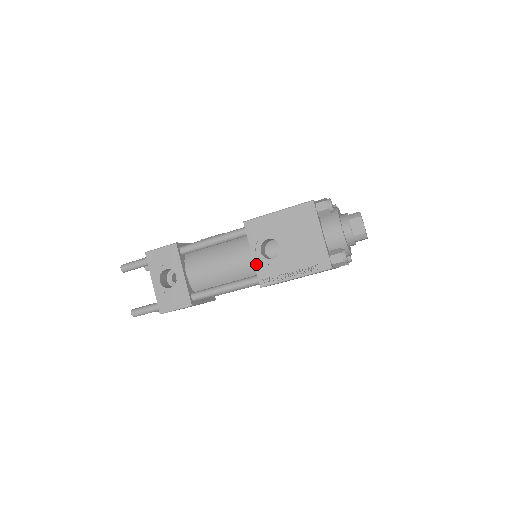
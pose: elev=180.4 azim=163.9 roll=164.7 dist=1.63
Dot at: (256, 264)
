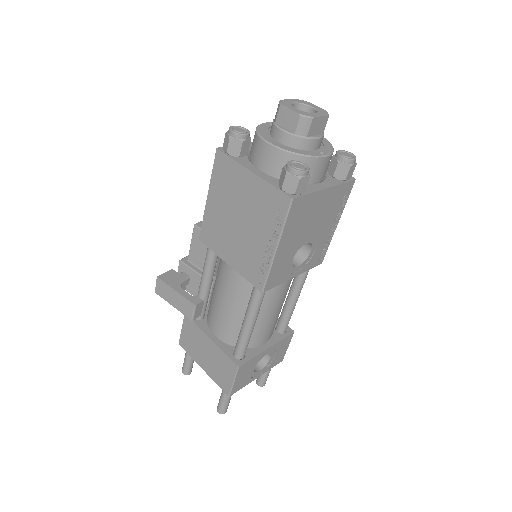
Dot at: (304, 271)
